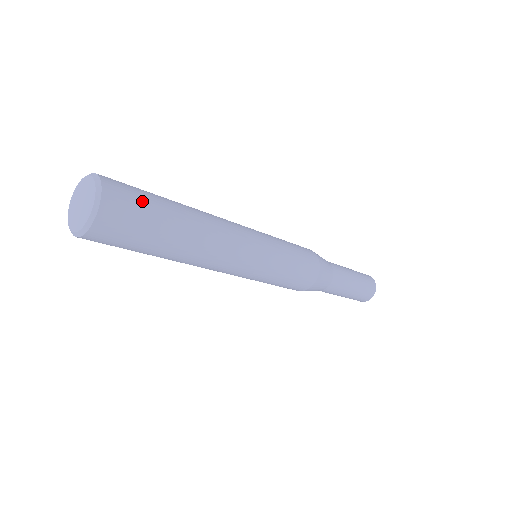
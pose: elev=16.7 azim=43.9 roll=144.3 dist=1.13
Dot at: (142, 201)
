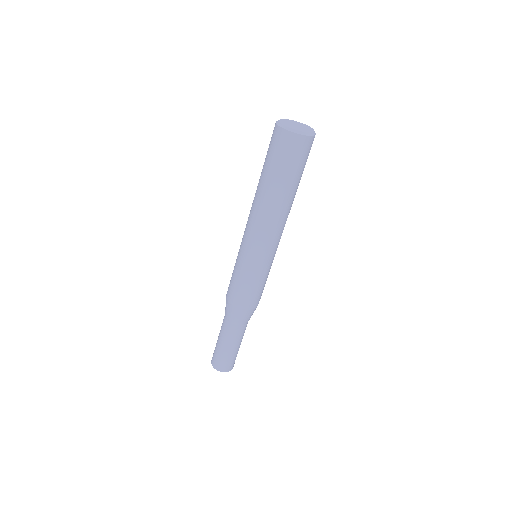
Dot at: occluded
